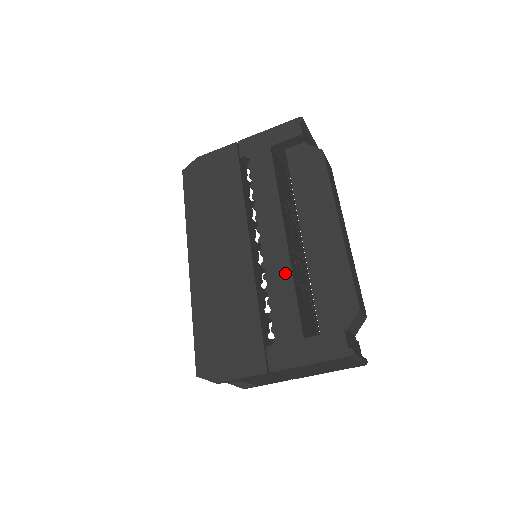
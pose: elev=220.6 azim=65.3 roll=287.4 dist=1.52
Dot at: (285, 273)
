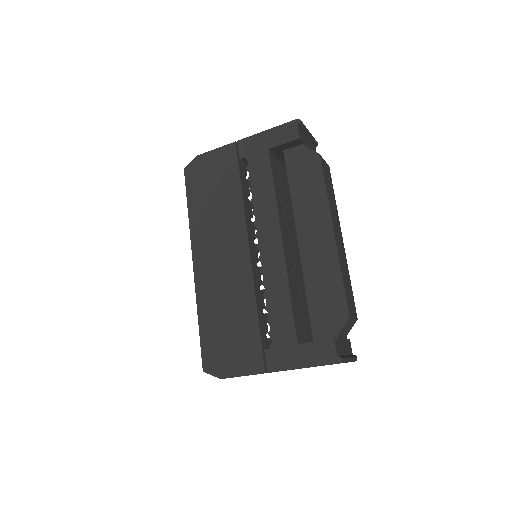
Dot at: (282, 281)
